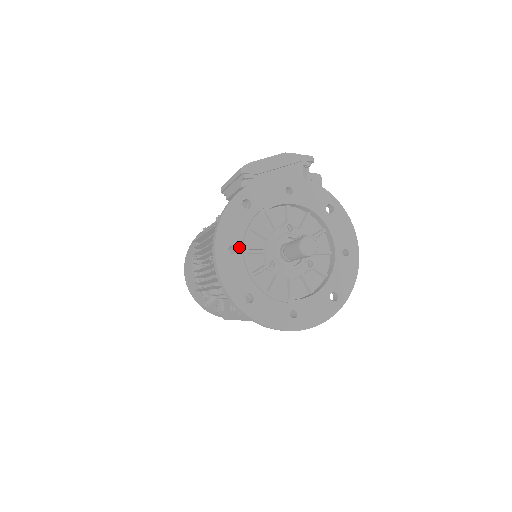
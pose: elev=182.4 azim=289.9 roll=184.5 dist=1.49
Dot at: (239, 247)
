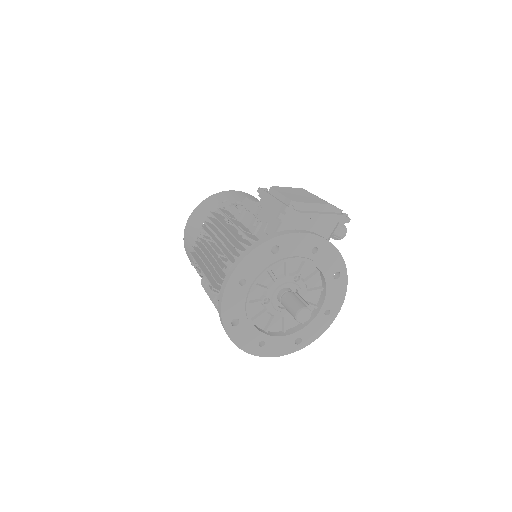
Dot at: (250, 281)
